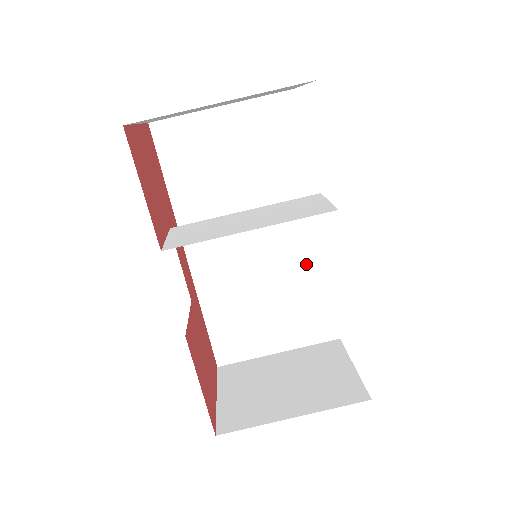
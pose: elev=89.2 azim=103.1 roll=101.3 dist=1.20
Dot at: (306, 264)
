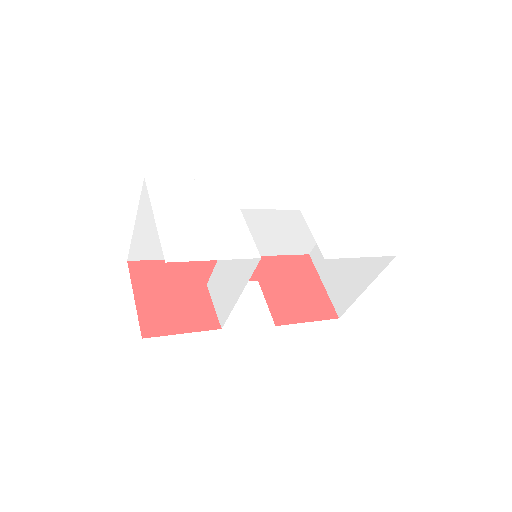
Dot at: occluded
